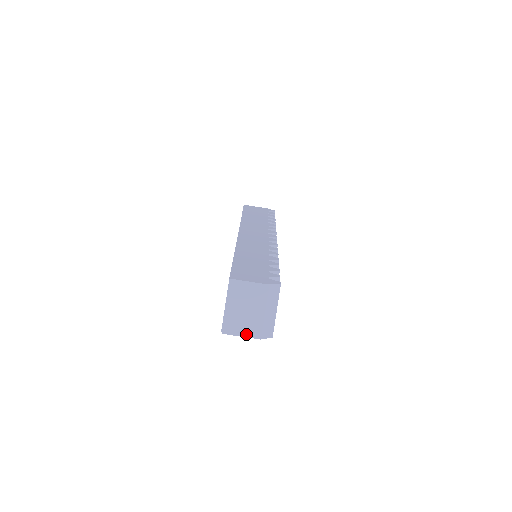
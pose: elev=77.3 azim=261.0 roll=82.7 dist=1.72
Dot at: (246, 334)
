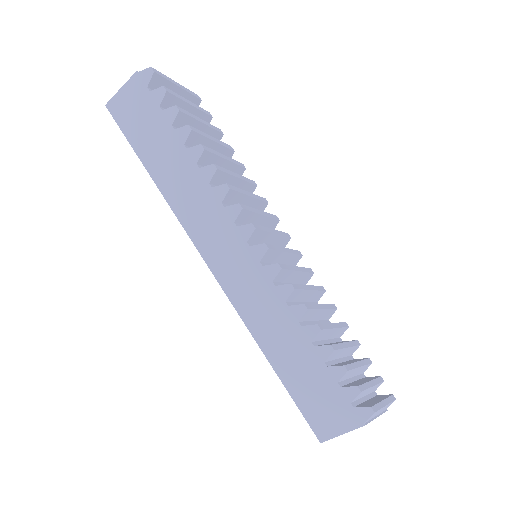
Dot at: occluded
